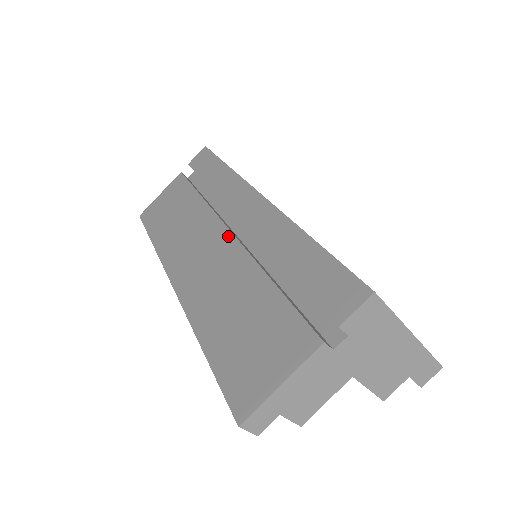
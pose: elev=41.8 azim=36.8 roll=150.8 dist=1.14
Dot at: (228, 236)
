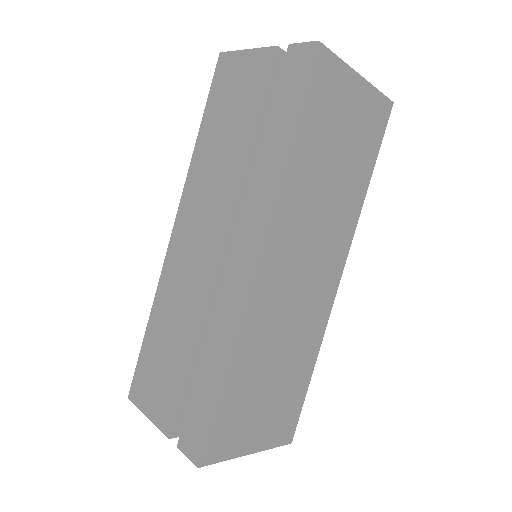
Dot at: (214, 258)
